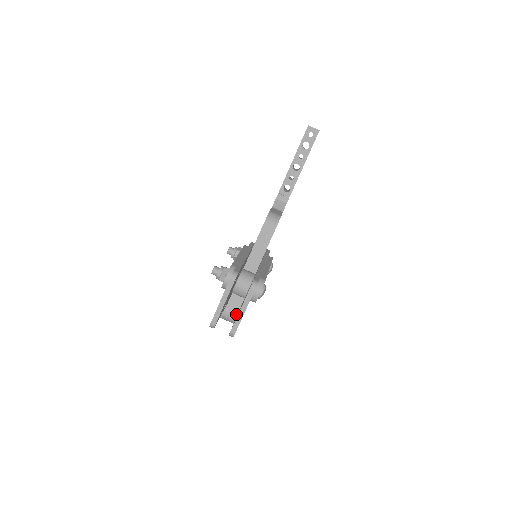
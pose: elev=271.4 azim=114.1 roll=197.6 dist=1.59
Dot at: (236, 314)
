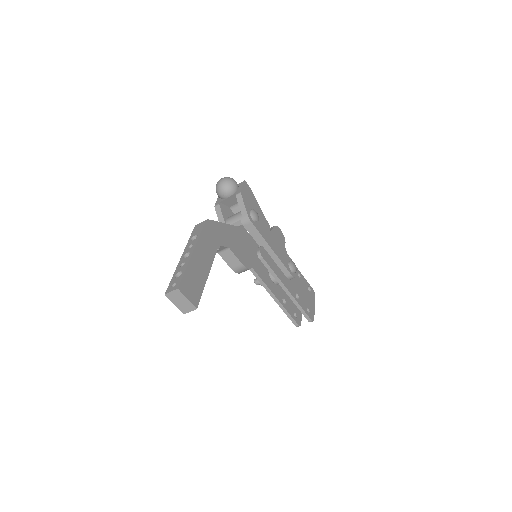
Dot at: occluded
